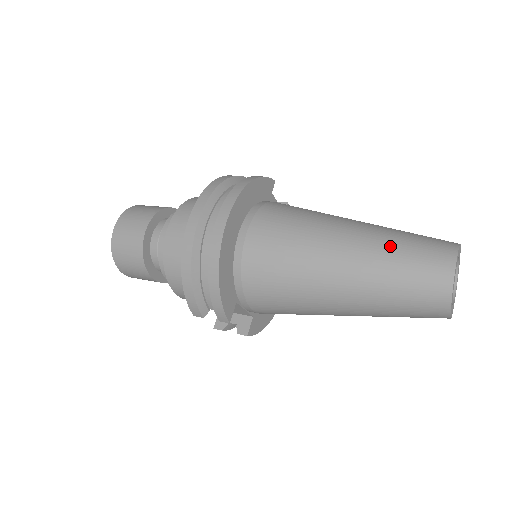
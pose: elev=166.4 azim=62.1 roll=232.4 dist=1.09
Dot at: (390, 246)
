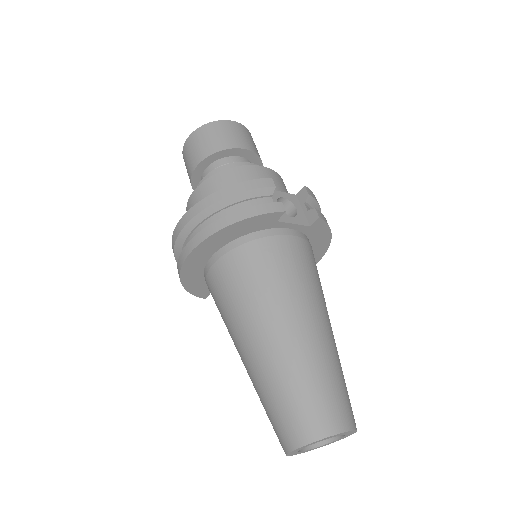
Dot at: (273, 385)
